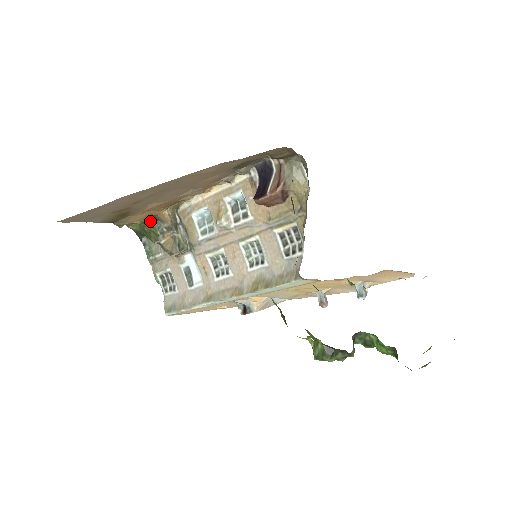
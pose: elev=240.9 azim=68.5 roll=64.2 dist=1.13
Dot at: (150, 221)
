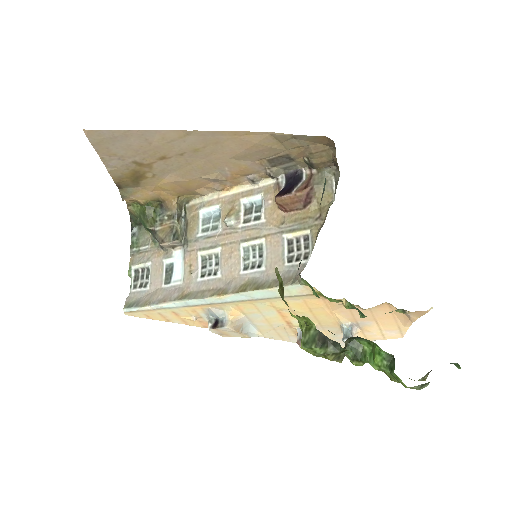
Dot at: (154, 205)
